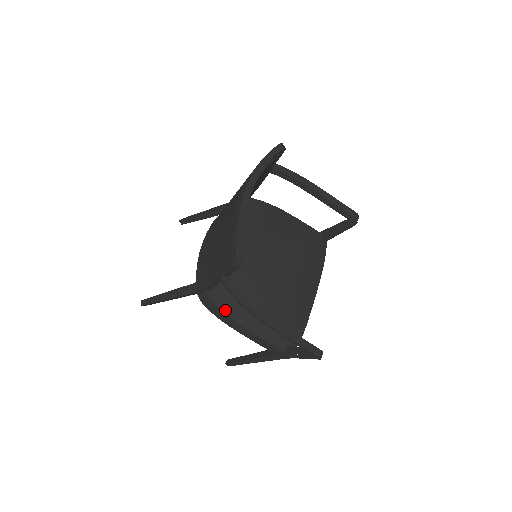
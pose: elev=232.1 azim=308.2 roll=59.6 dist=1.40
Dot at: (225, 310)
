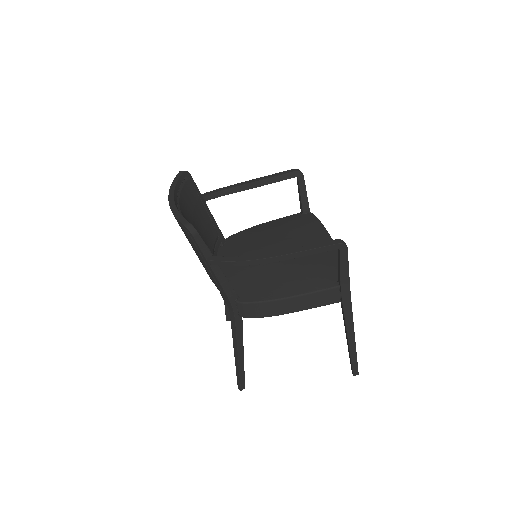
Dot at: (261, 300)
